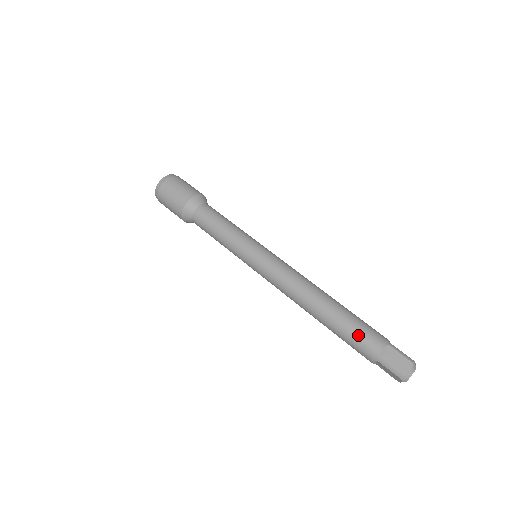
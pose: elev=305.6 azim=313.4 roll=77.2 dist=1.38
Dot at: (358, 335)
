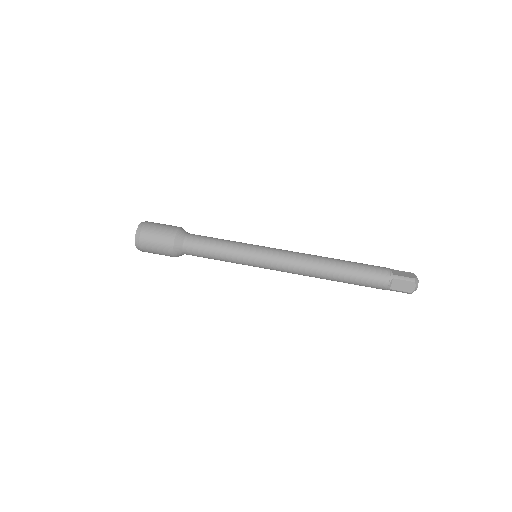
Dot at: (368, 284)
